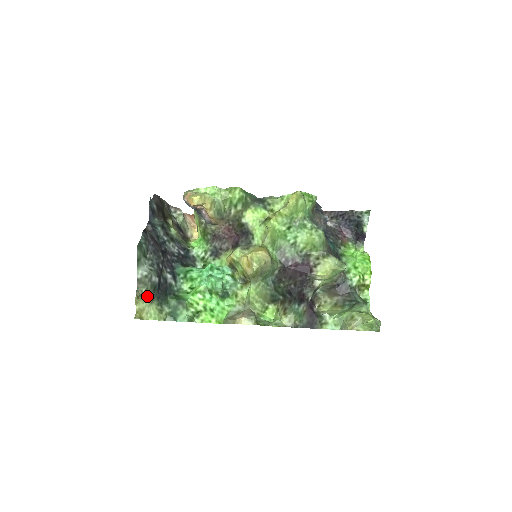
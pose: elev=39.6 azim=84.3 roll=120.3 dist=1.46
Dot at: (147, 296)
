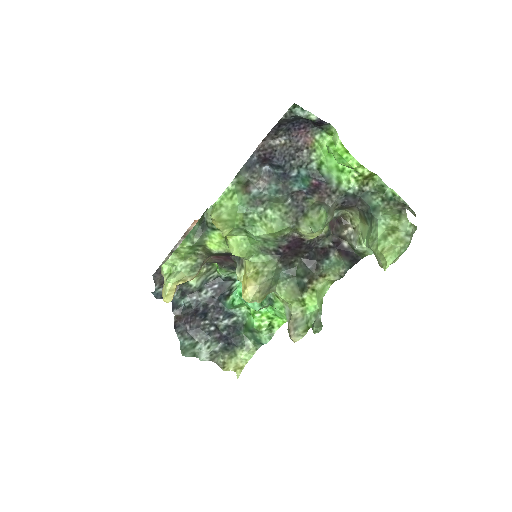
Dot at: (228, 358)
